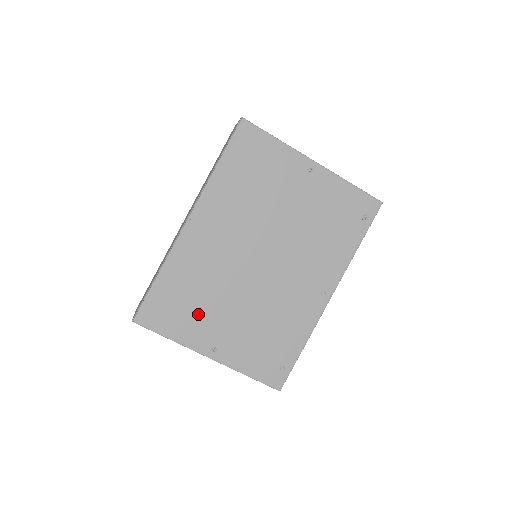
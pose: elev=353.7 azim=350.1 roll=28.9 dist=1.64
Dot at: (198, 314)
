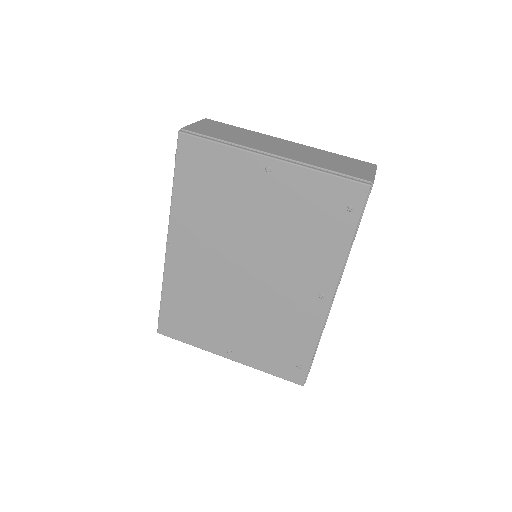
Dot at: (205, 324)
